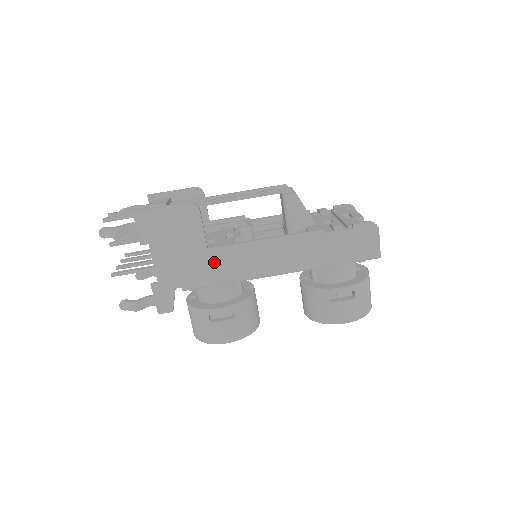
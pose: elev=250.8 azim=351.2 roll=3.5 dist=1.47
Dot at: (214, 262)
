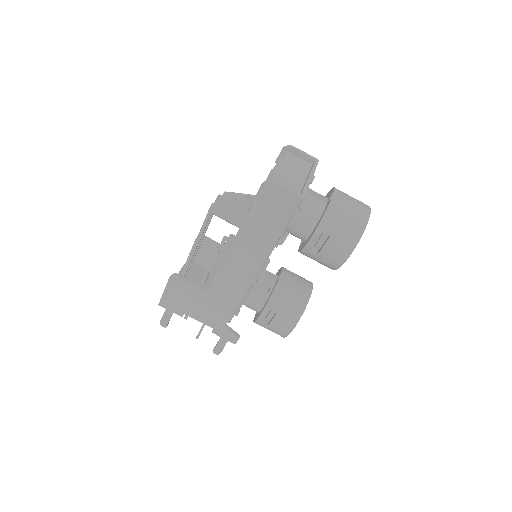
Dot at: (220, 296)
